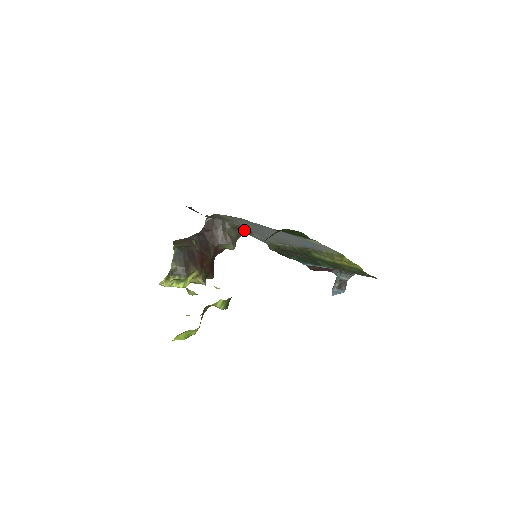
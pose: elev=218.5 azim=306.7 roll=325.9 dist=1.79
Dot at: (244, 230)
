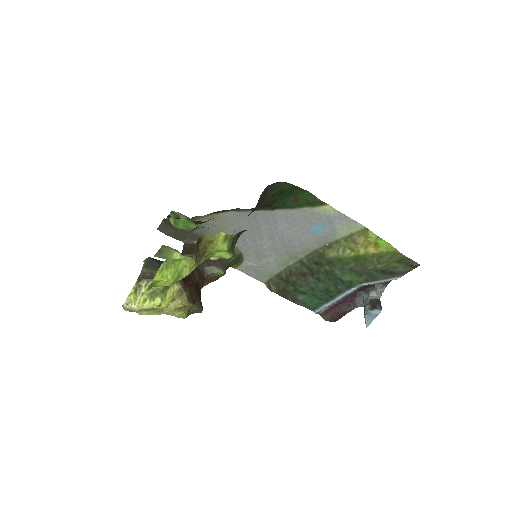
Dot at: occluded
